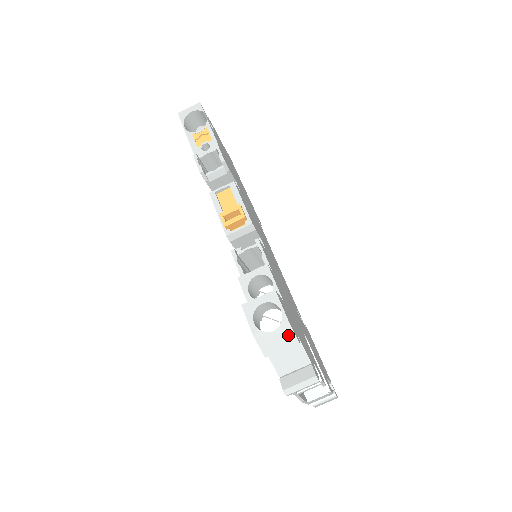
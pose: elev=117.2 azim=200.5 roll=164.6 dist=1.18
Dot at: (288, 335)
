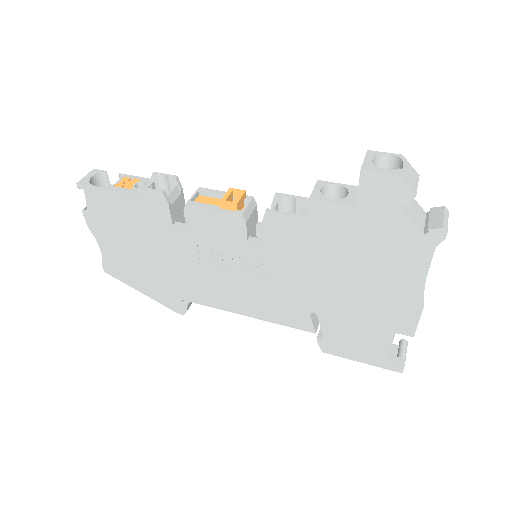
Dot at: (411, 169)
